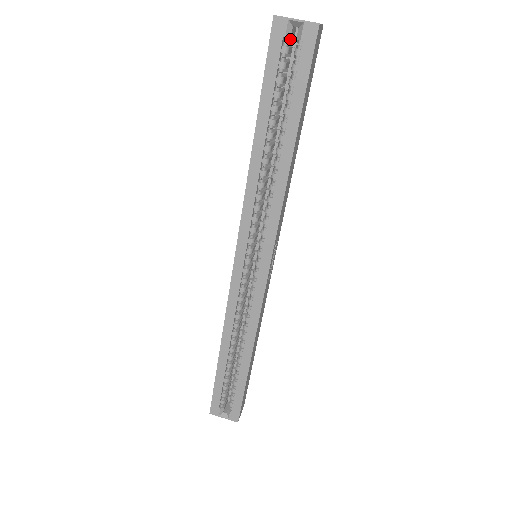
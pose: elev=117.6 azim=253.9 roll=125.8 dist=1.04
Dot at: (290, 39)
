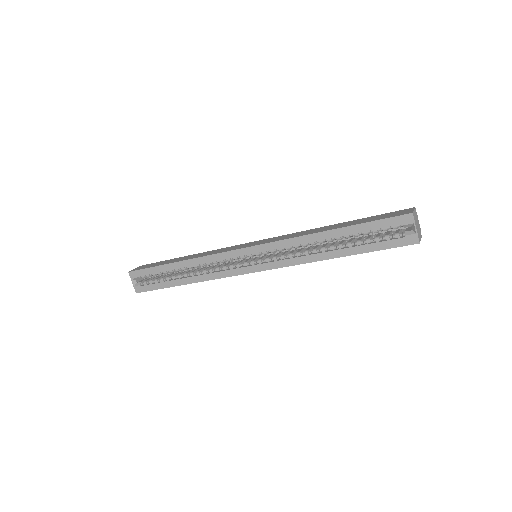
Dot at: (403, 226)
